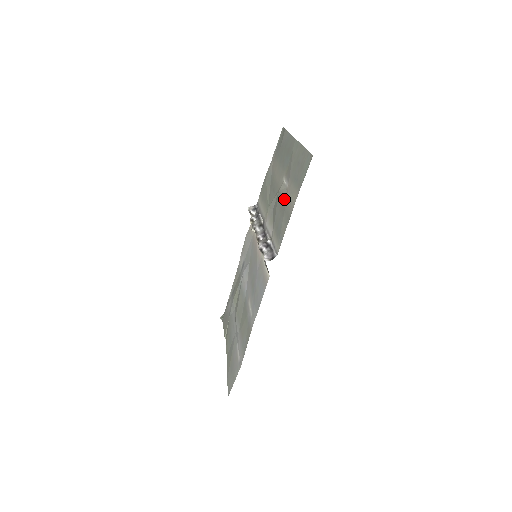
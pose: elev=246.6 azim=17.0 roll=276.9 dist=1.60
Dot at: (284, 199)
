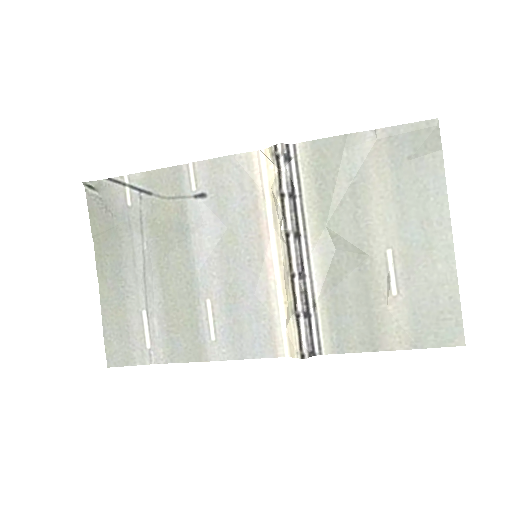
Dot at: (378, 301)
